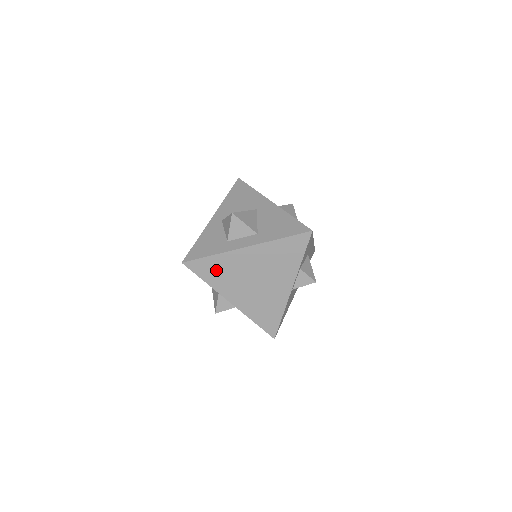
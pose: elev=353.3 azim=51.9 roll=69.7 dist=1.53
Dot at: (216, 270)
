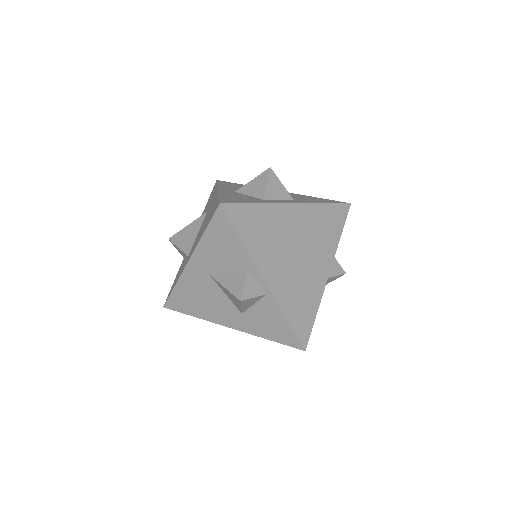
Dot at: (257, 226)
